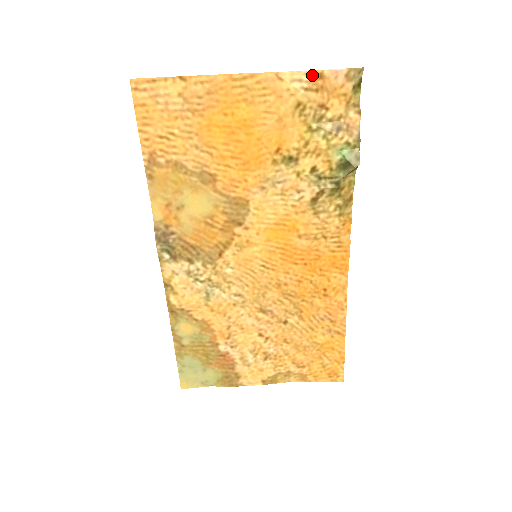
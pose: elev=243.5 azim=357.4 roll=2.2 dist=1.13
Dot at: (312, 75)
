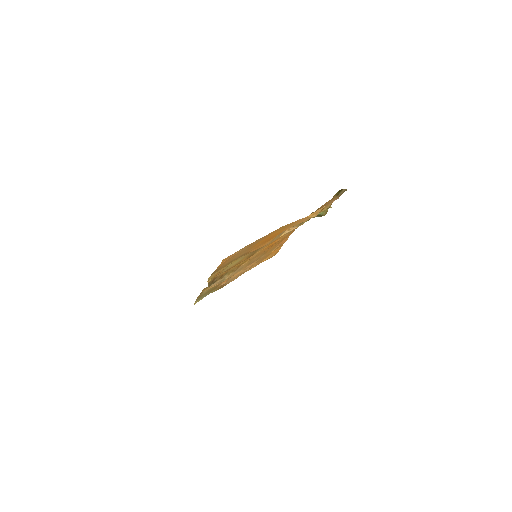
Dot at: occluded
